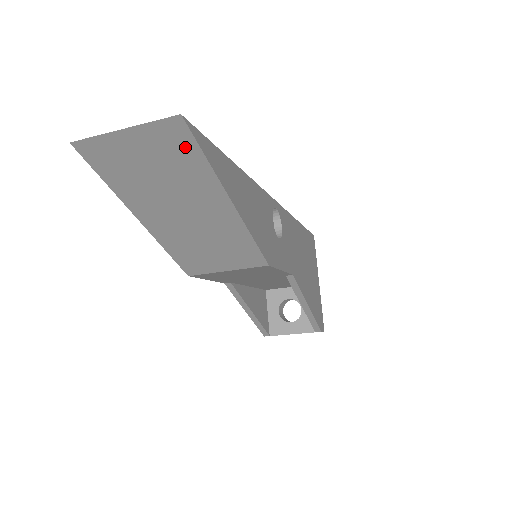
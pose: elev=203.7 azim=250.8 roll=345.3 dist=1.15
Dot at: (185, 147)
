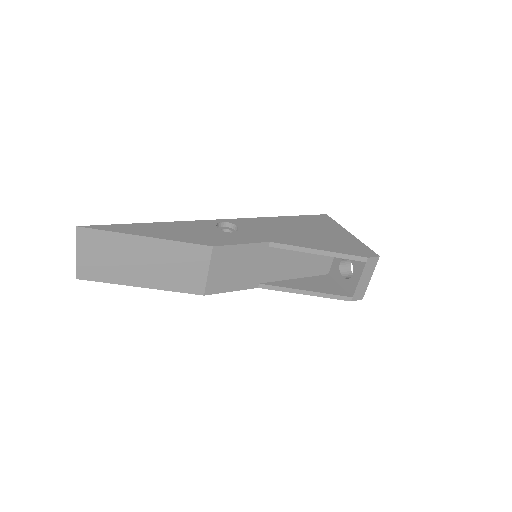
Dot at: (96, 236)
